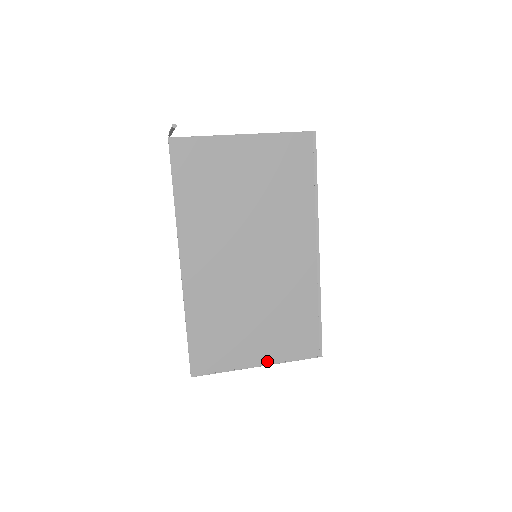
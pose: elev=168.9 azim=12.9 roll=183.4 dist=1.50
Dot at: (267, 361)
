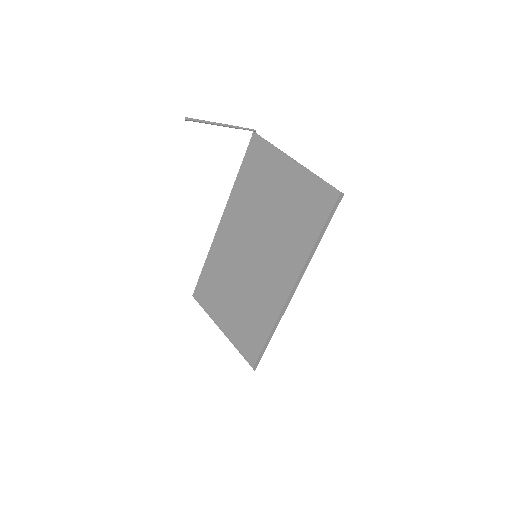
Dot at: (227, 333)
